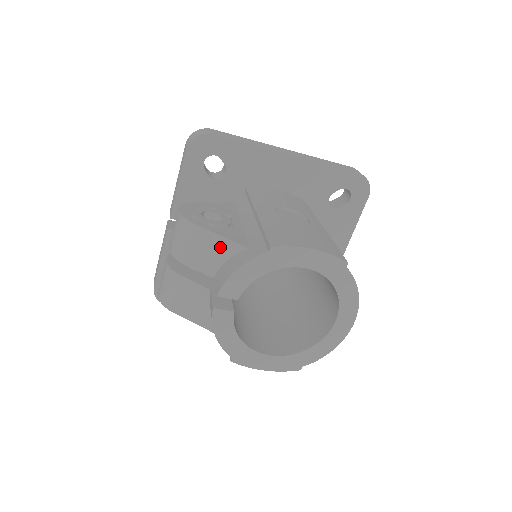
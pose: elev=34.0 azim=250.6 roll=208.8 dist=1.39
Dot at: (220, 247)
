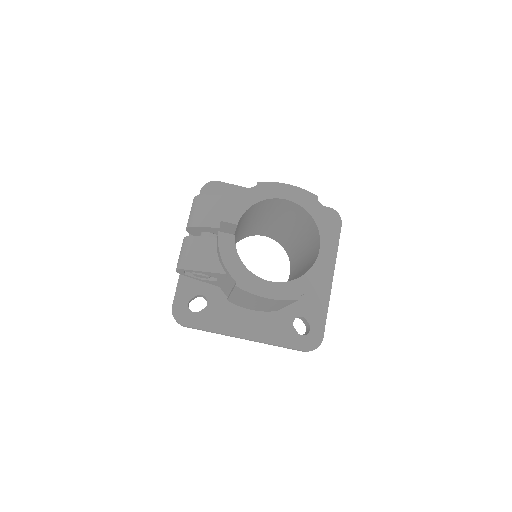
Dot at: (223, 203)
